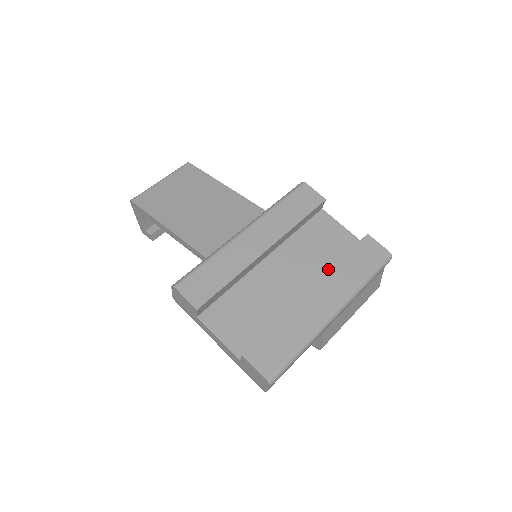
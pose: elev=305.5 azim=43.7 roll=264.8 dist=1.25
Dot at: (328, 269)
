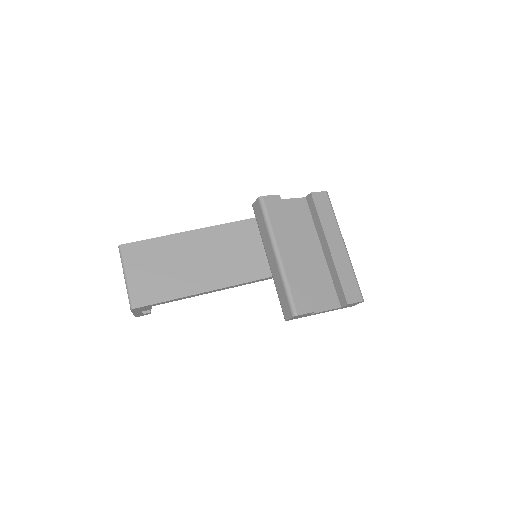
Dot at: (313, 228)
